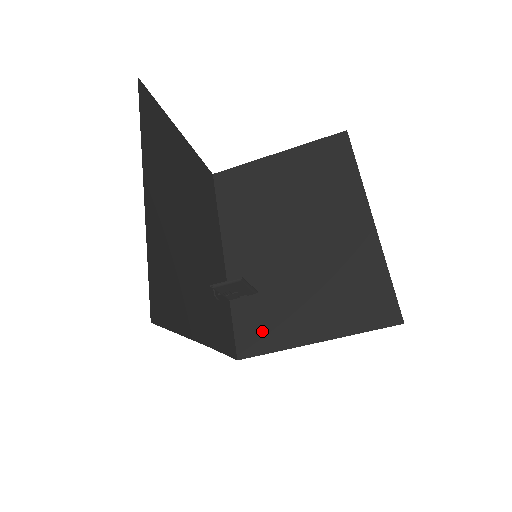
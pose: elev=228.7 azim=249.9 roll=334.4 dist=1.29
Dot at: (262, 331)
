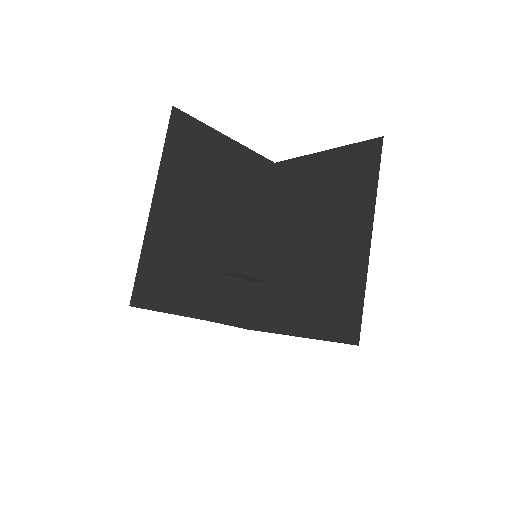
Dot at: (267, 313)
